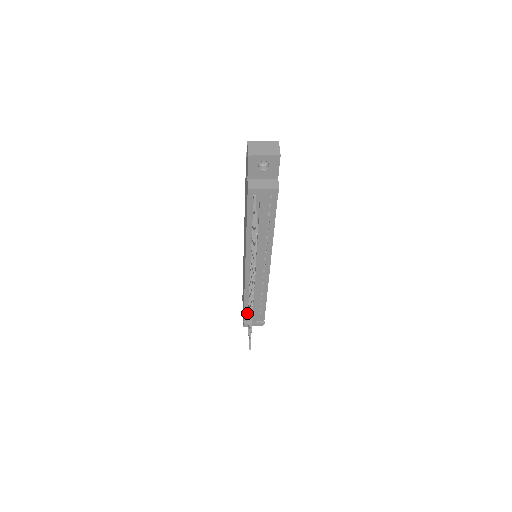
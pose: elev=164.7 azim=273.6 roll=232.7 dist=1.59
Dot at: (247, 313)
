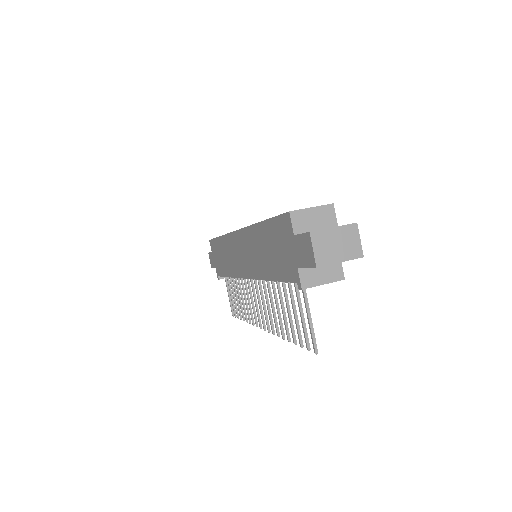
Dot at: occluded
